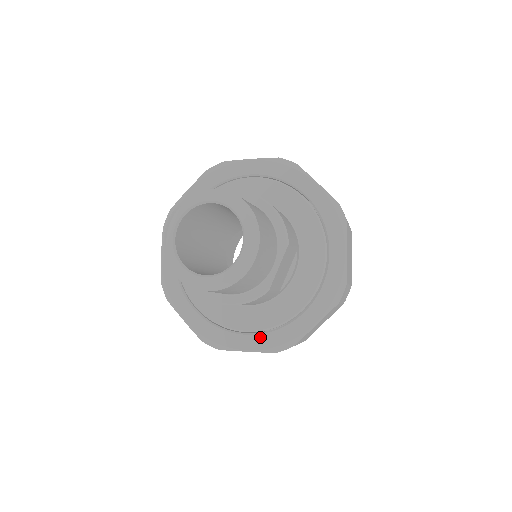
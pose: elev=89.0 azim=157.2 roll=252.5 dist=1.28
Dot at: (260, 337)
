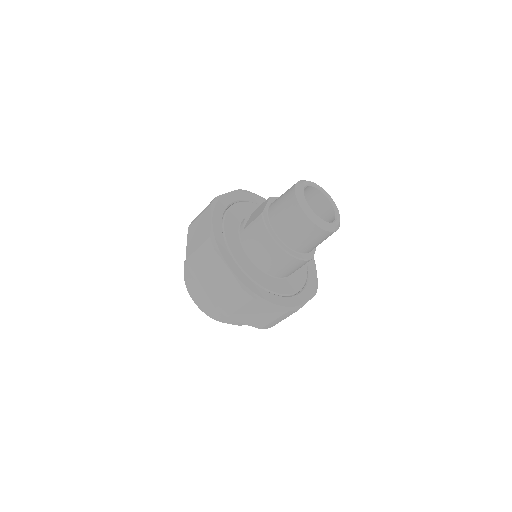
Dot at: (280, 298)
